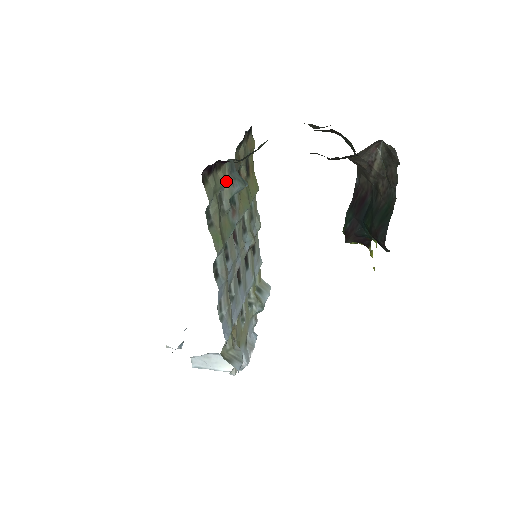
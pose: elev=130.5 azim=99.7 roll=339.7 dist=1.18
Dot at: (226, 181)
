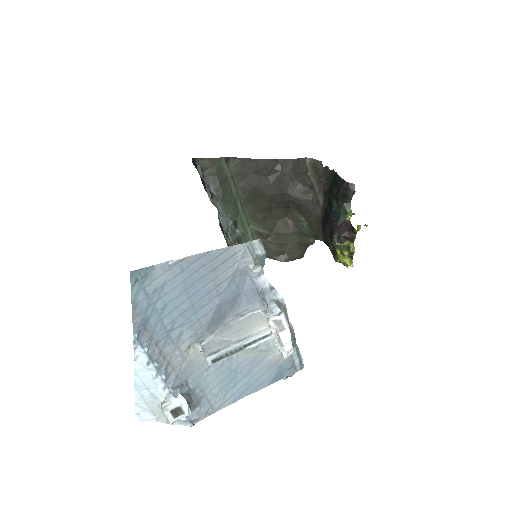
Dot at: occluded
